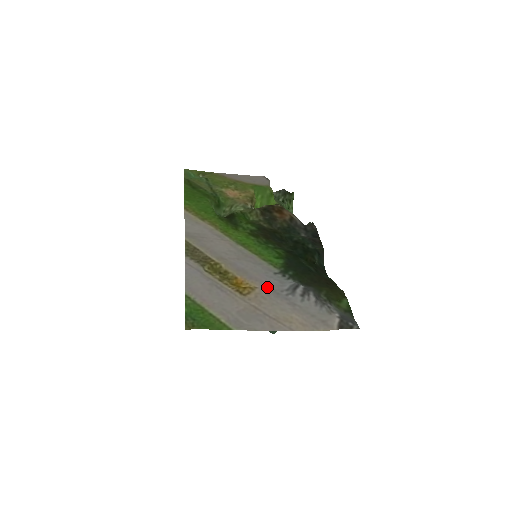
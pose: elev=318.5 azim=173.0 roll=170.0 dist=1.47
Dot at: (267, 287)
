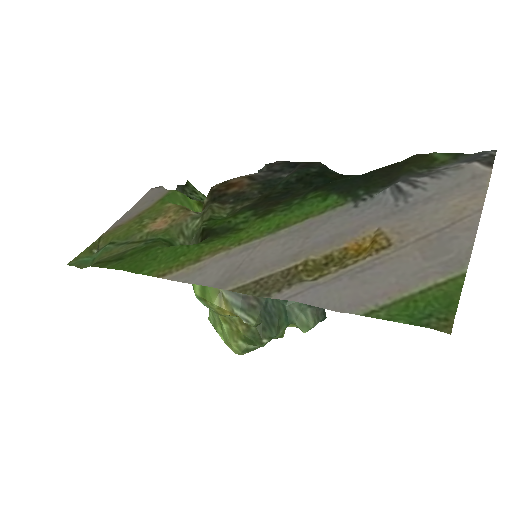
Dot at: (383, 218)
